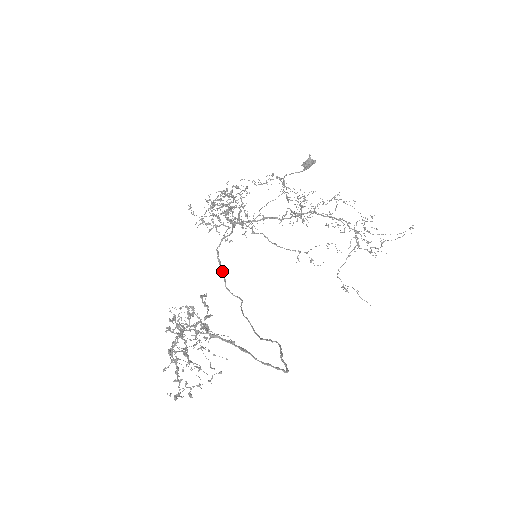
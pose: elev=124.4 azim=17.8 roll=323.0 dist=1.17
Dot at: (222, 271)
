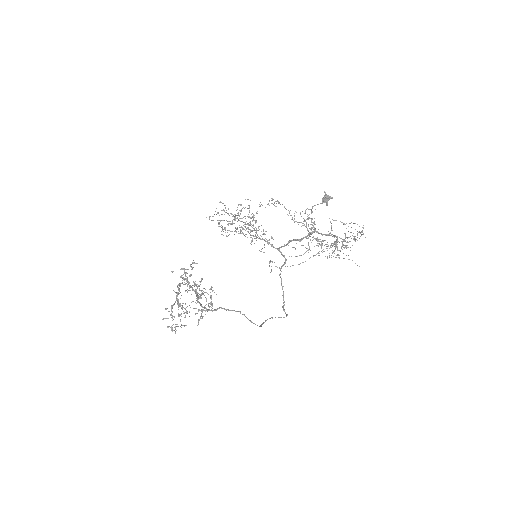
Dot at: (283, 294)
